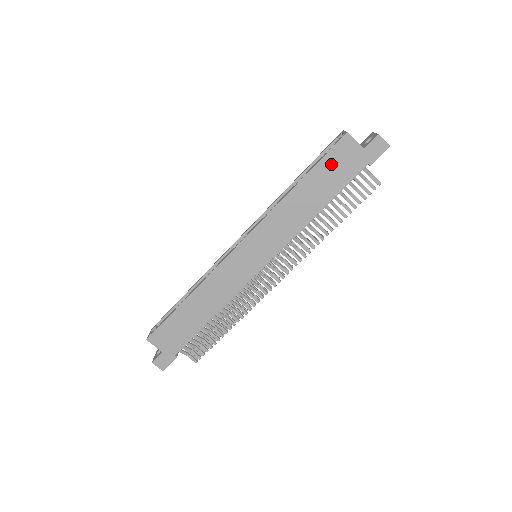
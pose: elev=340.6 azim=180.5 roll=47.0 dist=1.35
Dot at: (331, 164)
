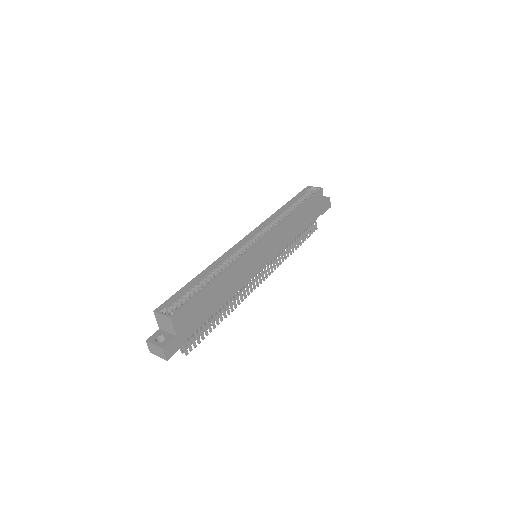
Dot at: (312, 204)
